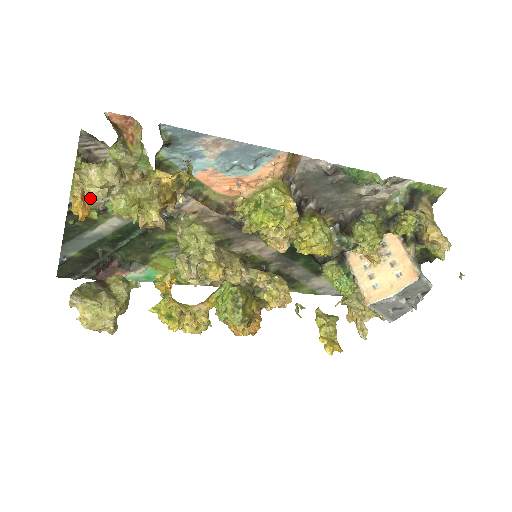
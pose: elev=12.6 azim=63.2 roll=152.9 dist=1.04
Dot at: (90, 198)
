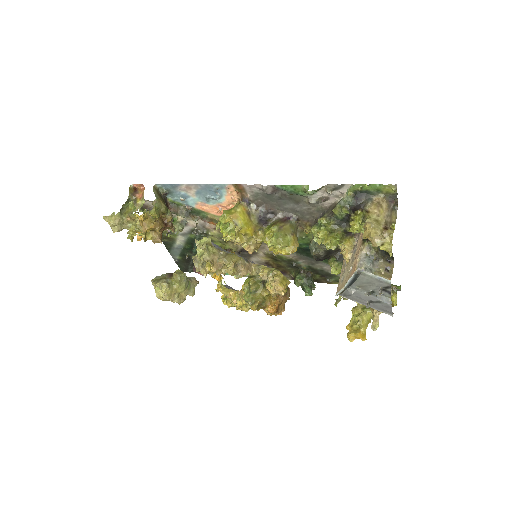
Dot at: (114, 231)
